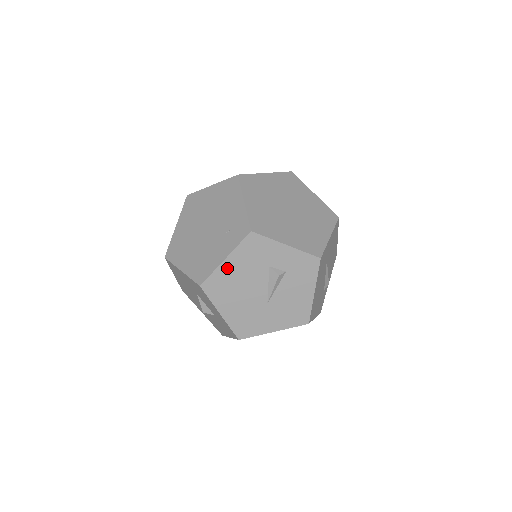
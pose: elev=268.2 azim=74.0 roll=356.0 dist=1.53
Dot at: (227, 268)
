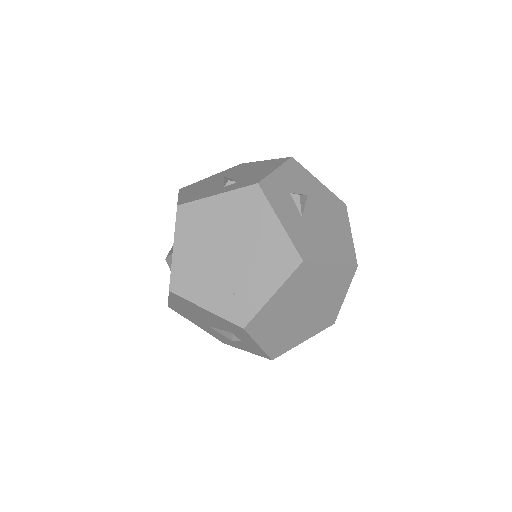
Dot at: (201, 309)
